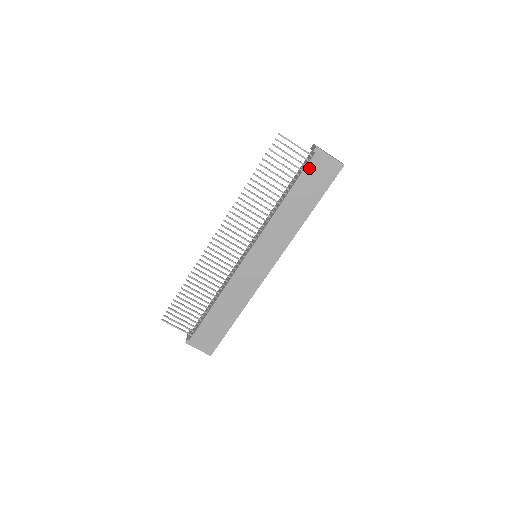
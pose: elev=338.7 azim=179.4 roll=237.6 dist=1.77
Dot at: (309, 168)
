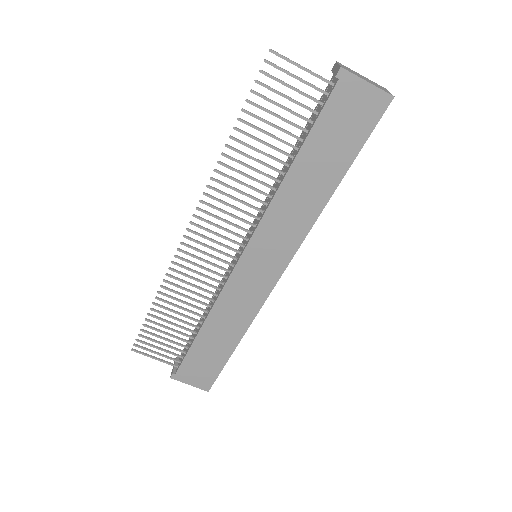
Dot at: (330, 108)
